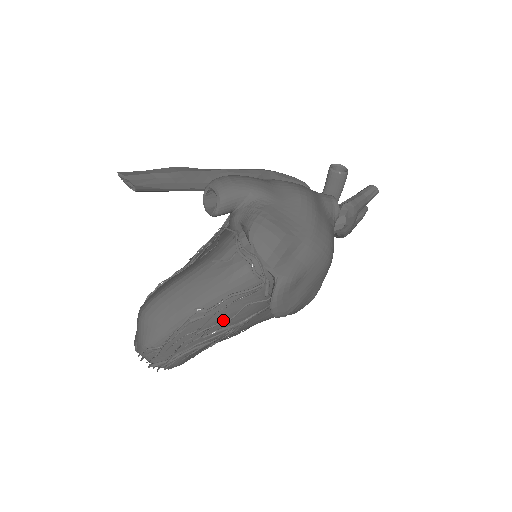
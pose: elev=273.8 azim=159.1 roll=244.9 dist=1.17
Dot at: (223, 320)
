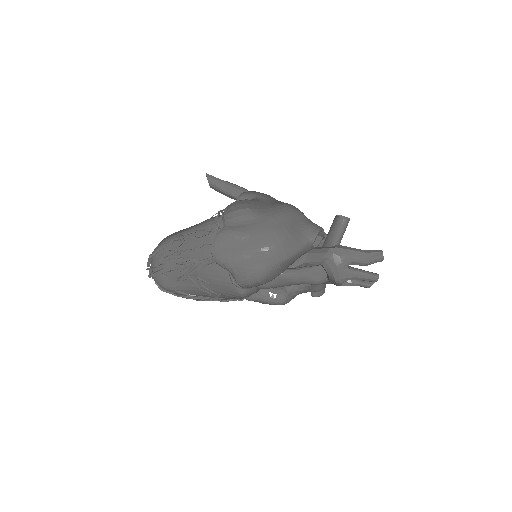
Dot at: (190, 251)
